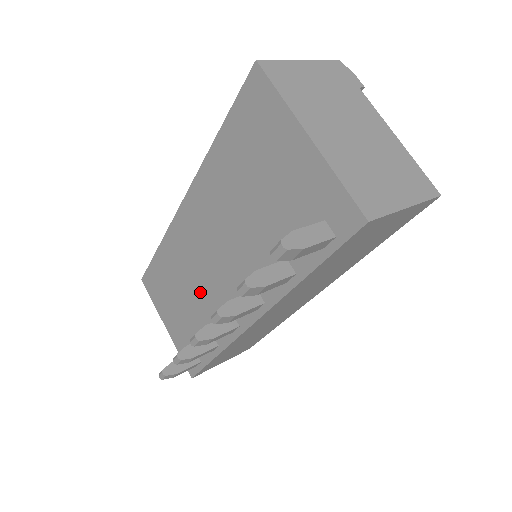
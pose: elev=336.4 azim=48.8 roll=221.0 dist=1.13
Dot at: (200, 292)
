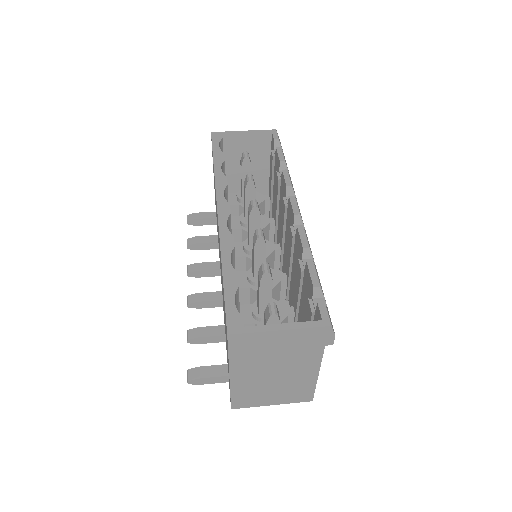
Dot at: occluded
